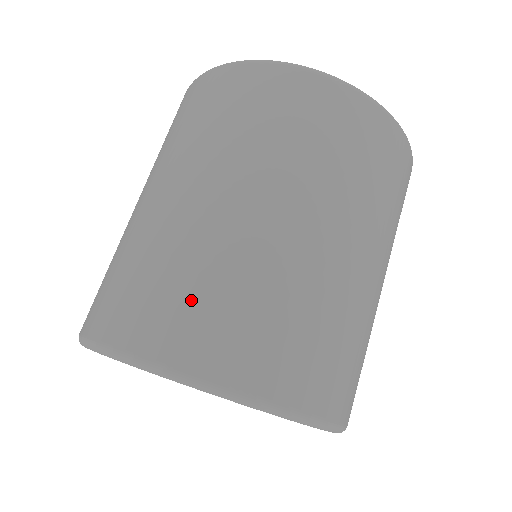
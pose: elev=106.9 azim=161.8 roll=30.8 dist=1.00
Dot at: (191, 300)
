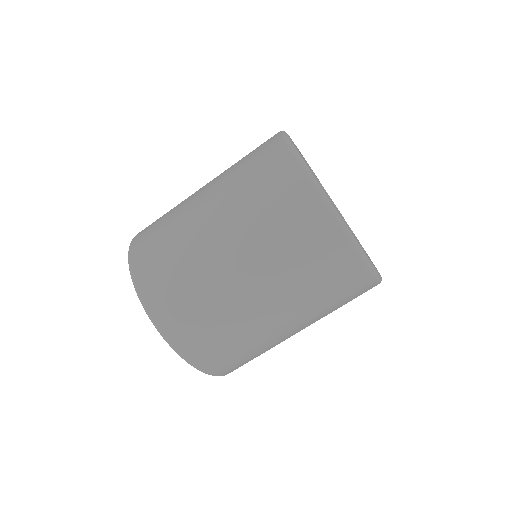
Dot at: (238, 357)
